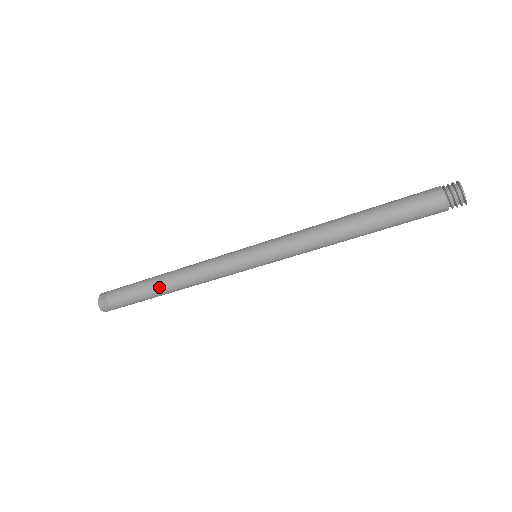
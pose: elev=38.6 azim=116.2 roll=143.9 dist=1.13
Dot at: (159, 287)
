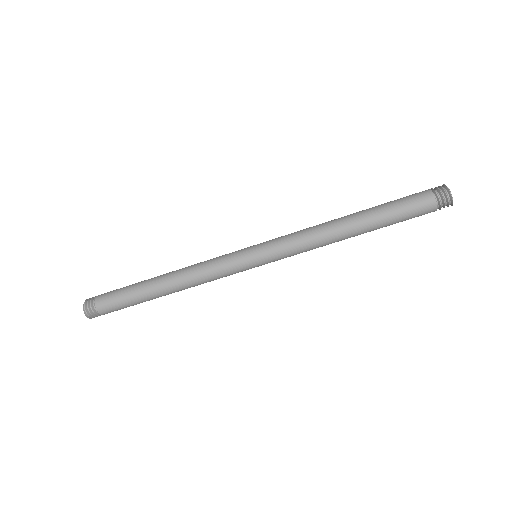
Dot at: (154, 287)
